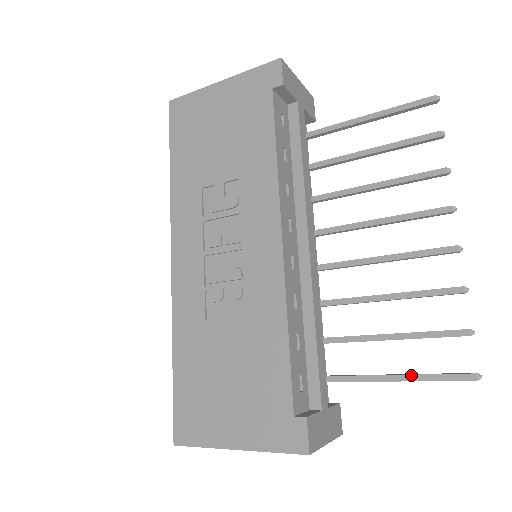
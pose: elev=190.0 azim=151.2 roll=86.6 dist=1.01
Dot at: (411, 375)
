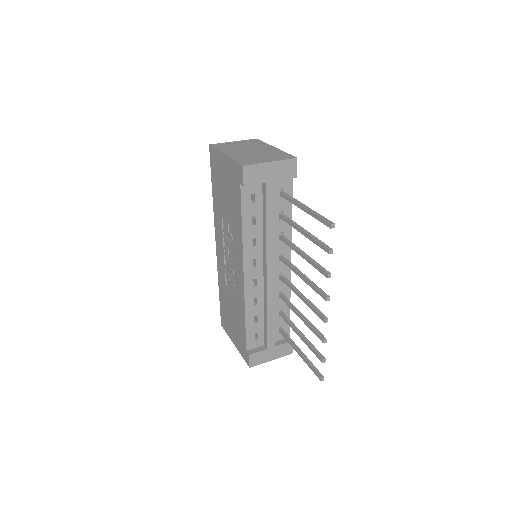
Dot at: (303, 358)
